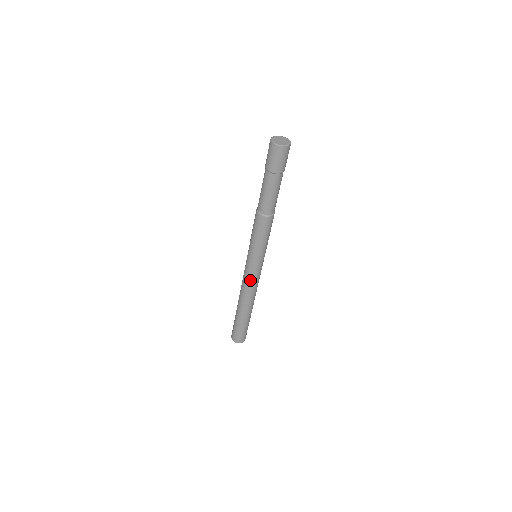
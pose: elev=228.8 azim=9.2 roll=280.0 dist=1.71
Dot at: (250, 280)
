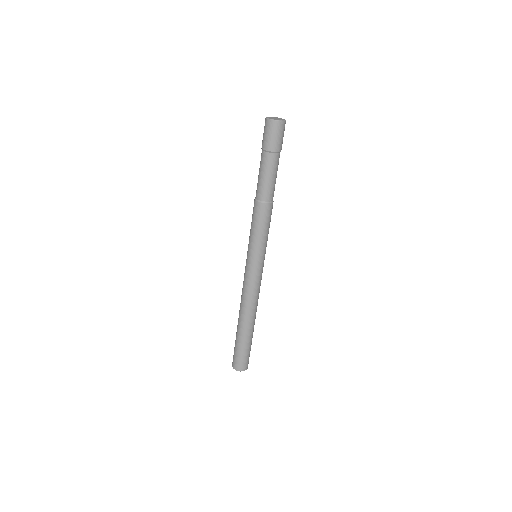
Dot at: (251, 284)
